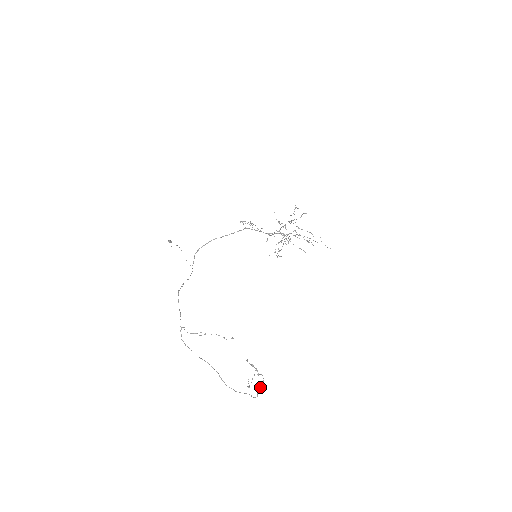
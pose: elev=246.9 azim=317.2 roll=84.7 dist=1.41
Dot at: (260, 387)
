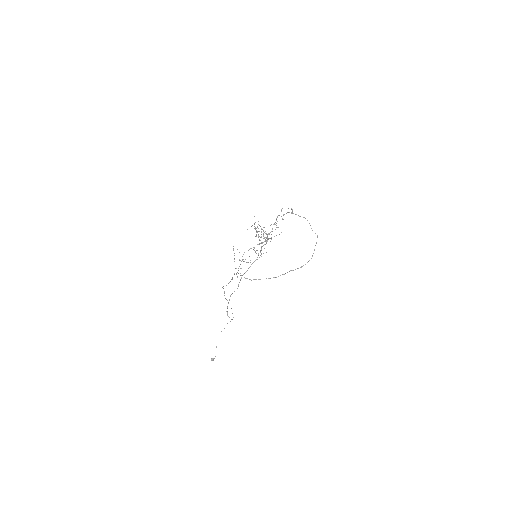
Dot at: occluded
